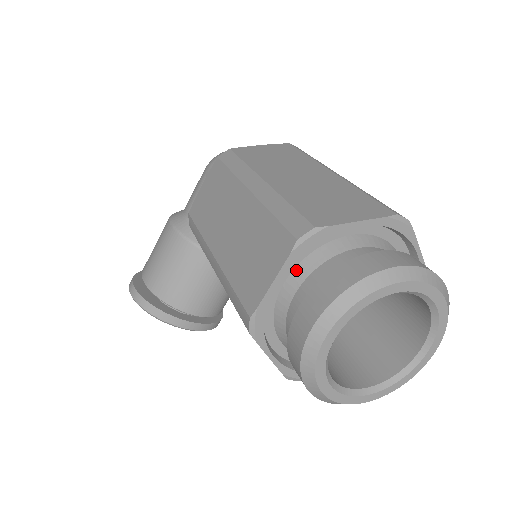
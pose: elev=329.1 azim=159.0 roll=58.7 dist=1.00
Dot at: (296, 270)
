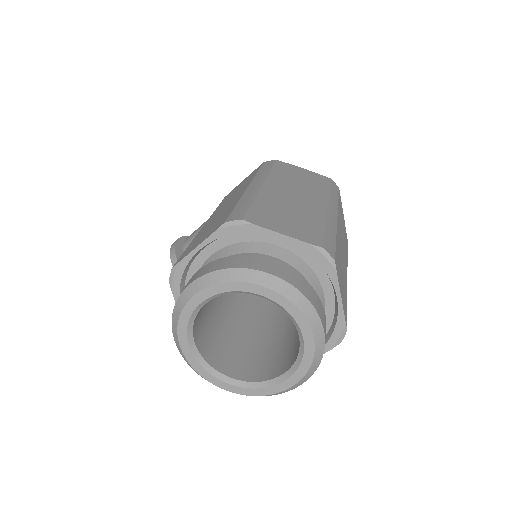
Dot at: (222, 250)
